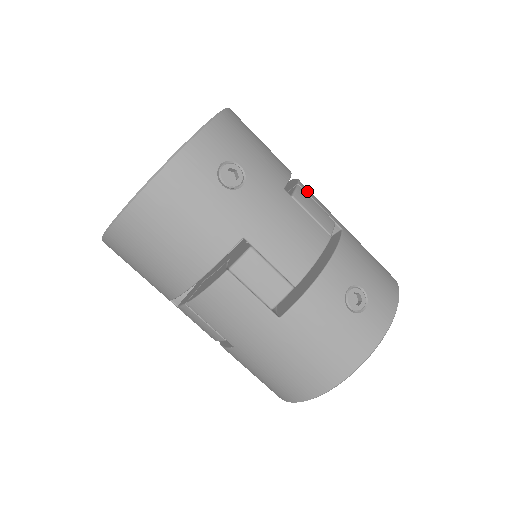
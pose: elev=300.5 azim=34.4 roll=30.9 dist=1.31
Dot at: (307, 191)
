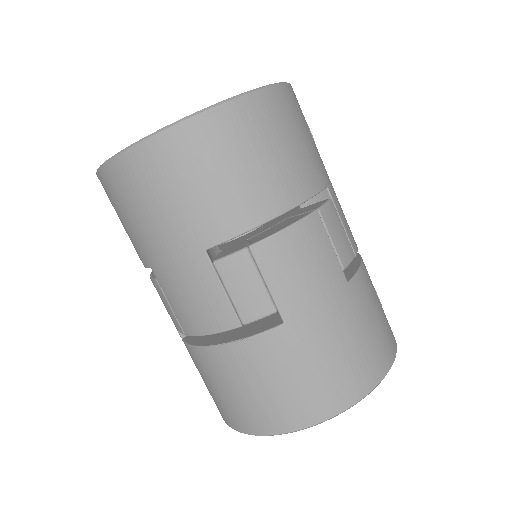
Dot at: occluded
